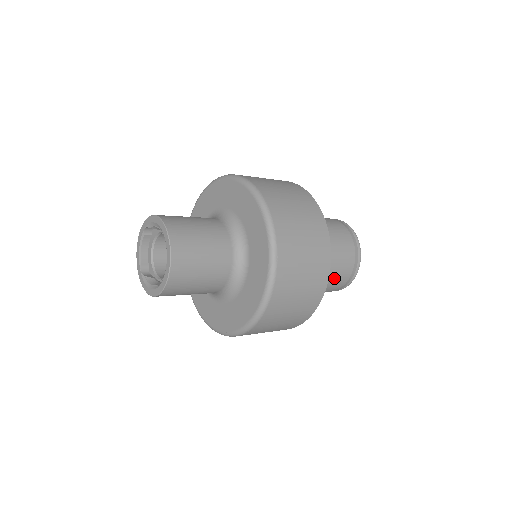
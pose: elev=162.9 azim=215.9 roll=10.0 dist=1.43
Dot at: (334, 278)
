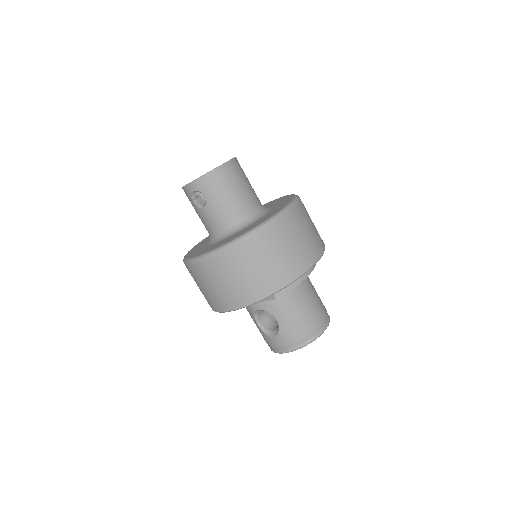
Dot at: (305, 312)
